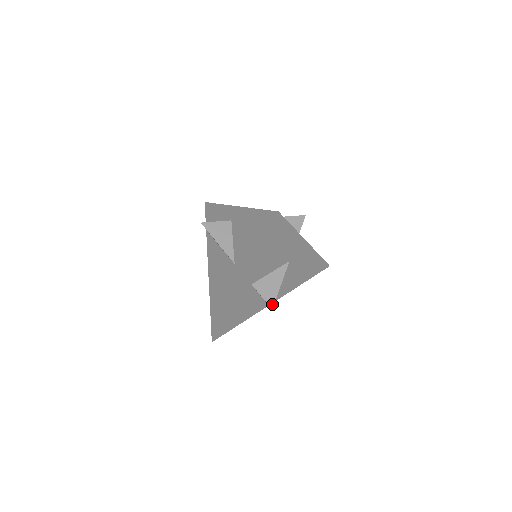
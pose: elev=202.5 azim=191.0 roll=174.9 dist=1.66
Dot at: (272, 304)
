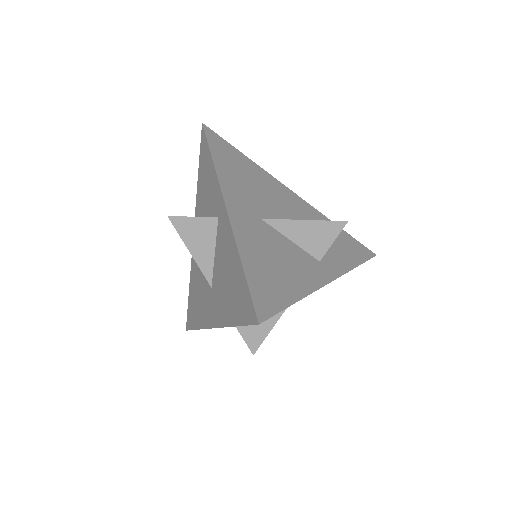
Dot at: (255, 349)
